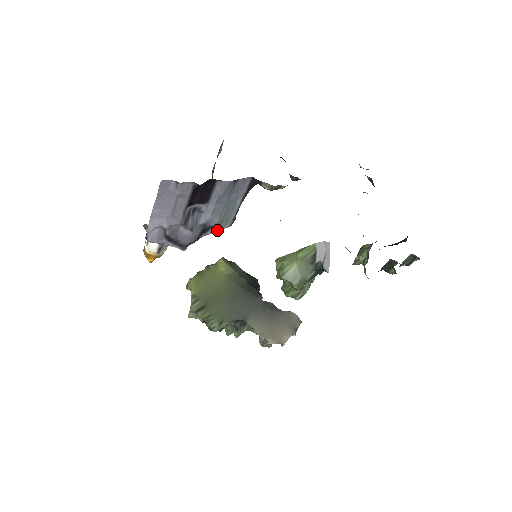
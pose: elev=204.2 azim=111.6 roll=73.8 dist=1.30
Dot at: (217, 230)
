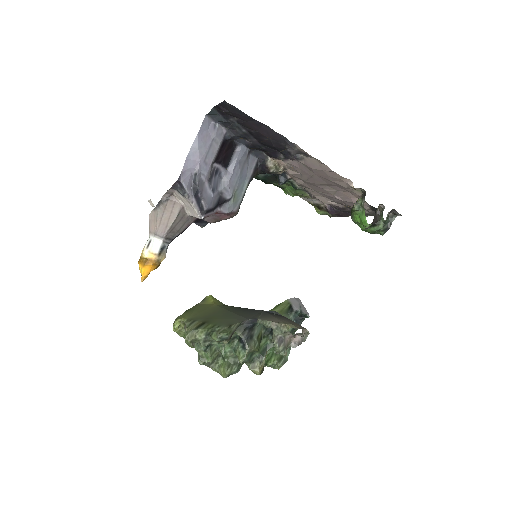
Dot at: (229, 208)
